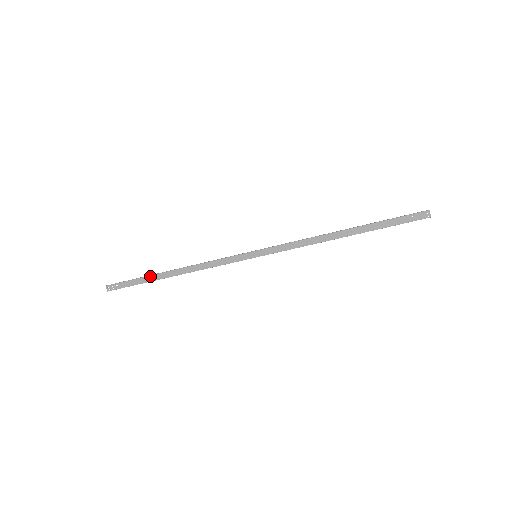
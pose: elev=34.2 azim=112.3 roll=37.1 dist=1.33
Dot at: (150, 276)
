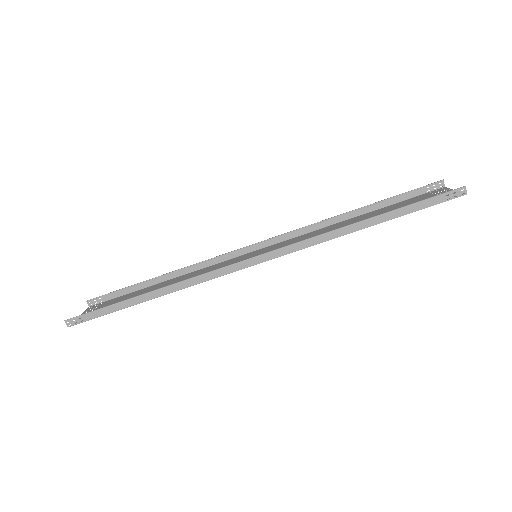
Dot at: (125, 301)
